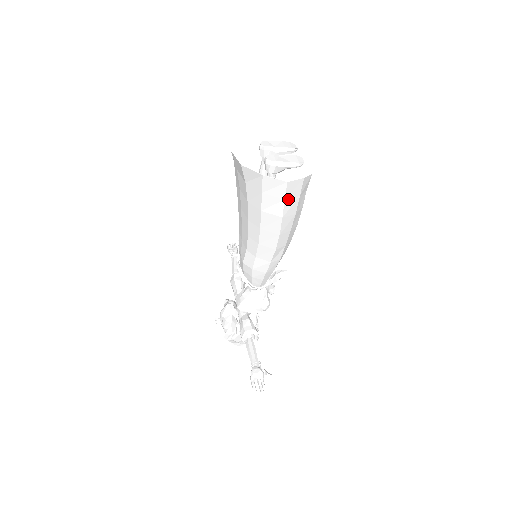
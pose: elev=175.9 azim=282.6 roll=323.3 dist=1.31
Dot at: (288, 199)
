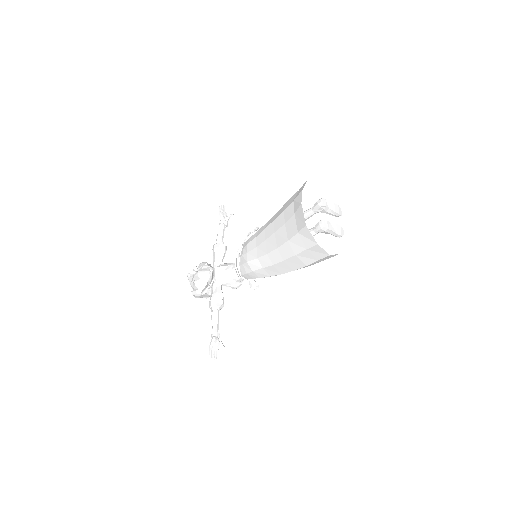
Dot at: (320, 260)
